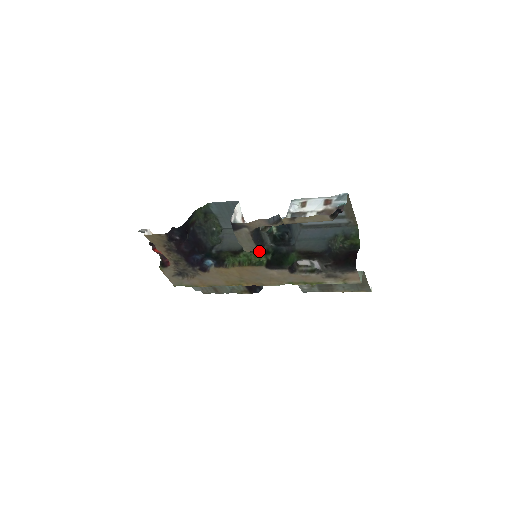
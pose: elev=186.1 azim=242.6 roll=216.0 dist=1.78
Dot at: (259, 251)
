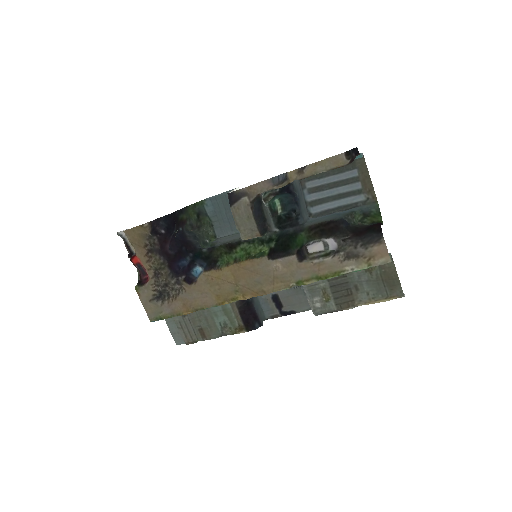
Dot at: (260, 240)
